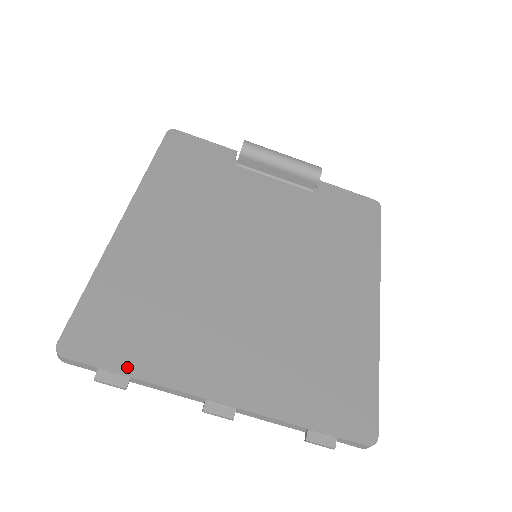
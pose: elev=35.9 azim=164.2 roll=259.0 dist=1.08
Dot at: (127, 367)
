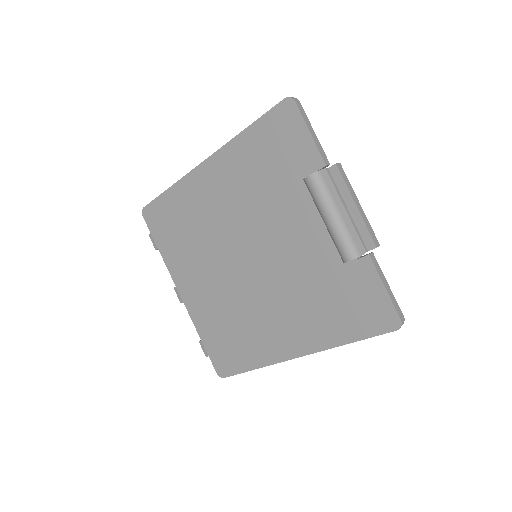
Dot at: (159, 244)
